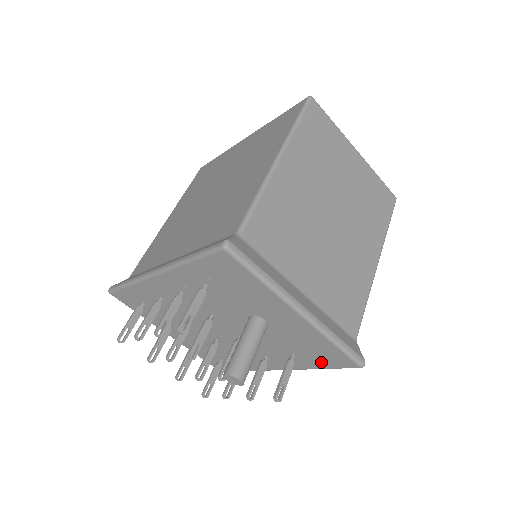
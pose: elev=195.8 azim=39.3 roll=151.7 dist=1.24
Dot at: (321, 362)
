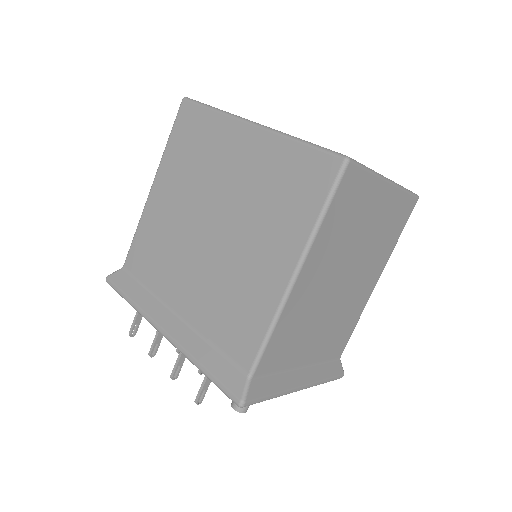
Dot at: occluded
